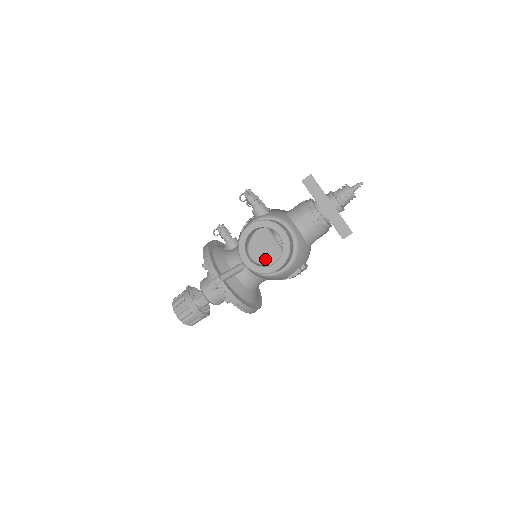
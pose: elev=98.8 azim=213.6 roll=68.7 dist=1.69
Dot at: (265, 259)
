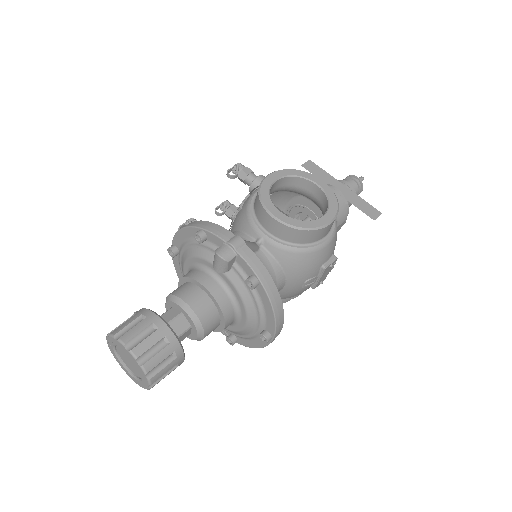
Dot at: occluded
